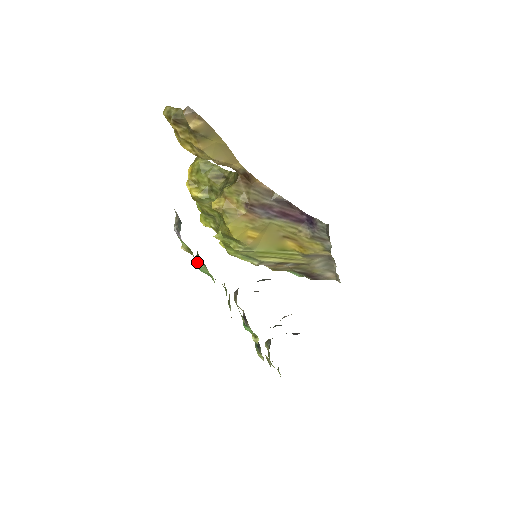
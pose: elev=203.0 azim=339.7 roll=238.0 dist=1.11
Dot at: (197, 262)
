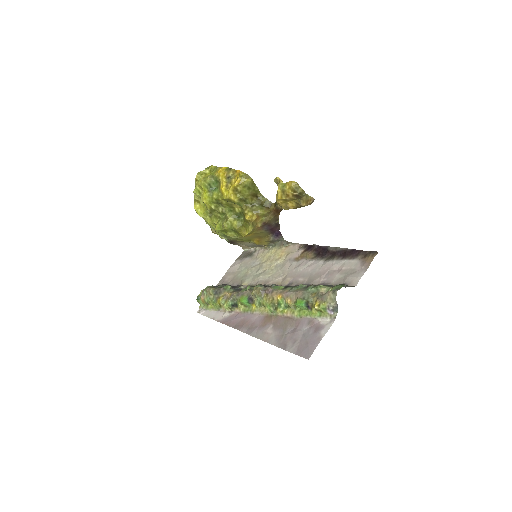
Dot at: (305, 306)
